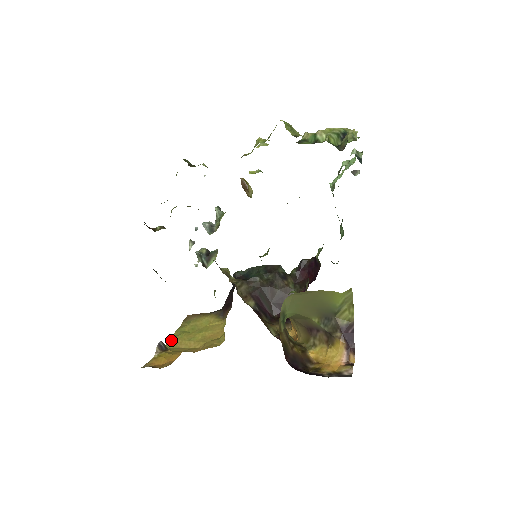
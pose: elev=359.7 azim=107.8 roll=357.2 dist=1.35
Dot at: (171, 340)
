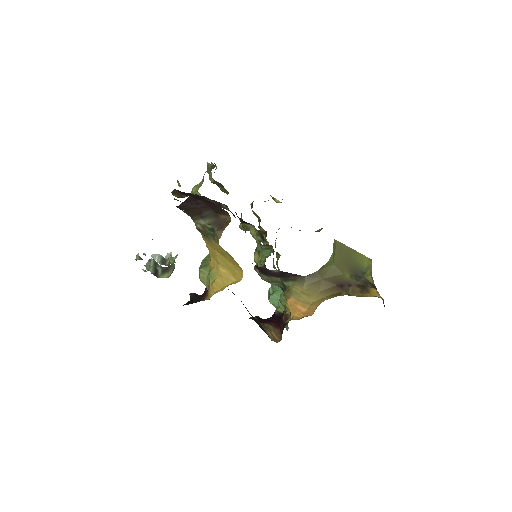
Dot at: occluded
